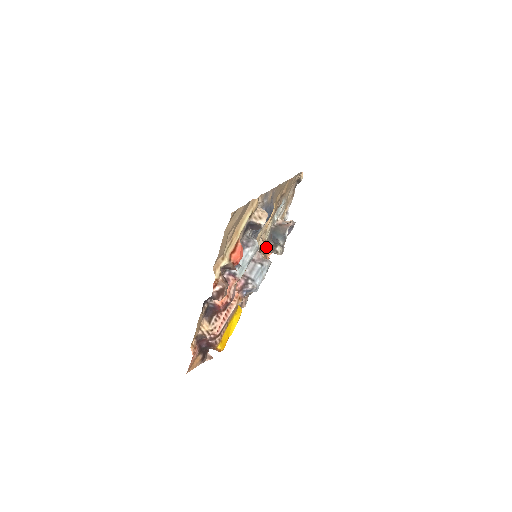
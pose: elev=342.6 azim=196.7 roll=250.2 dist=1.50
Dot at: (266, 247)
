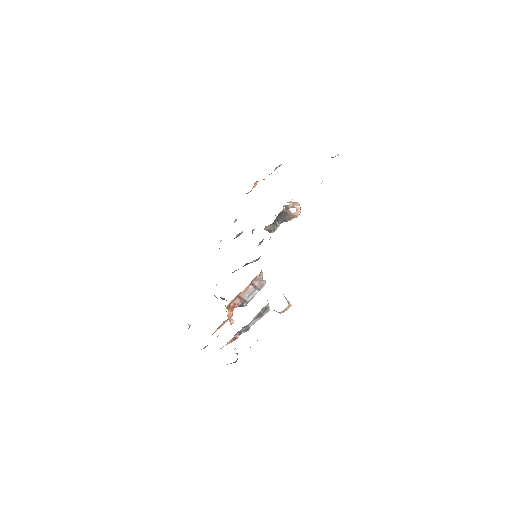
Dot at: (266, 229)
